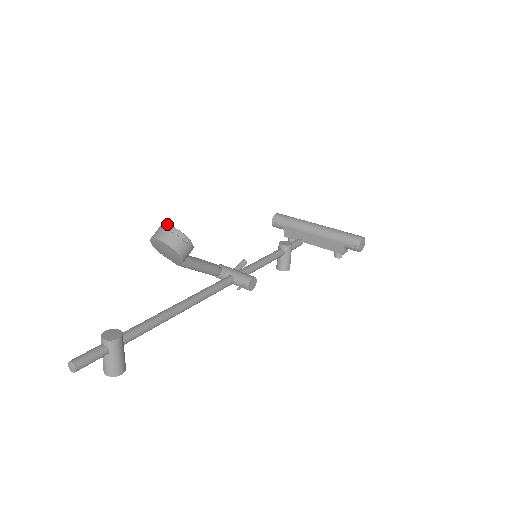
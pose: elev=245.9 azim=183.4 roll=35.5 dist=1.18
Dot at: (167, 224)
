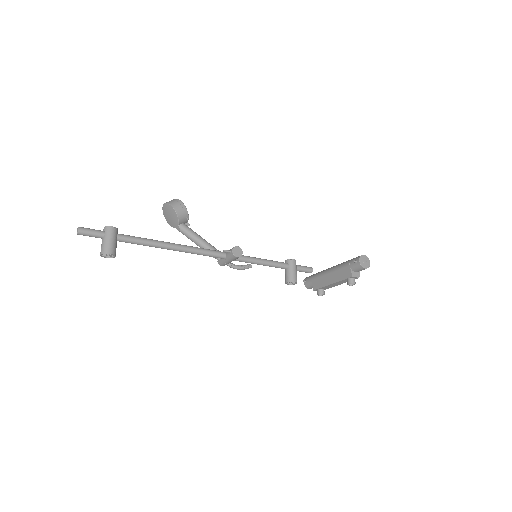
Dot at: occluded
